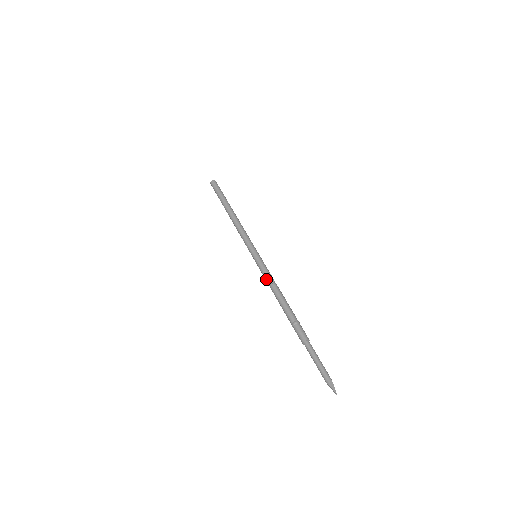
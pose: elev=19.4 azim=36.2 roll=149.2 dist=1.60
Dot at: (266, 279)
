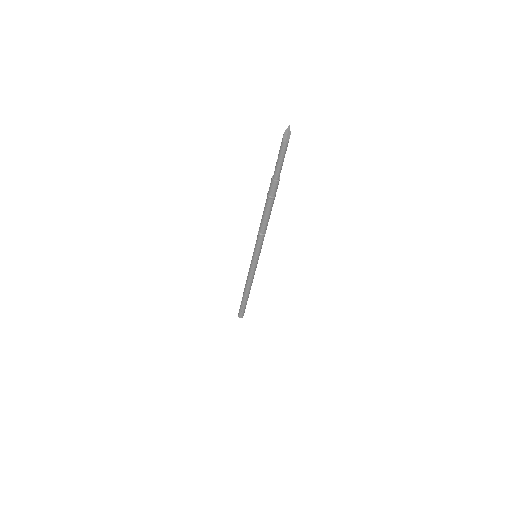
Dot at: (257, 237)
